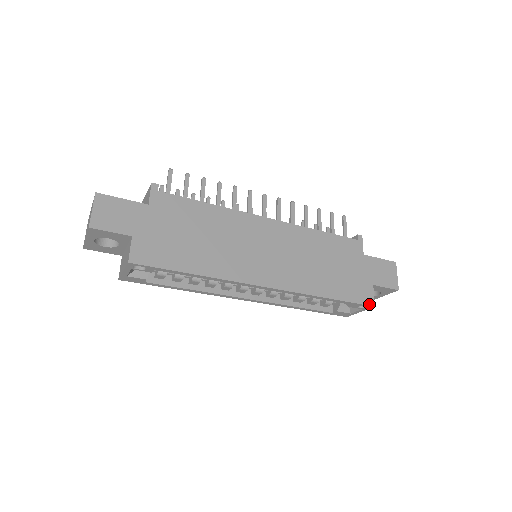
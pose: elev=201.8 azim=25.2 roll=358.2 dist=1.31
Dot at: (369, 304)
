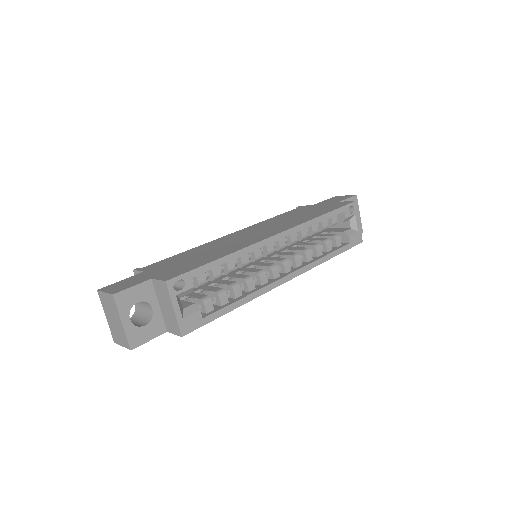
Dot at: (351, 203)
